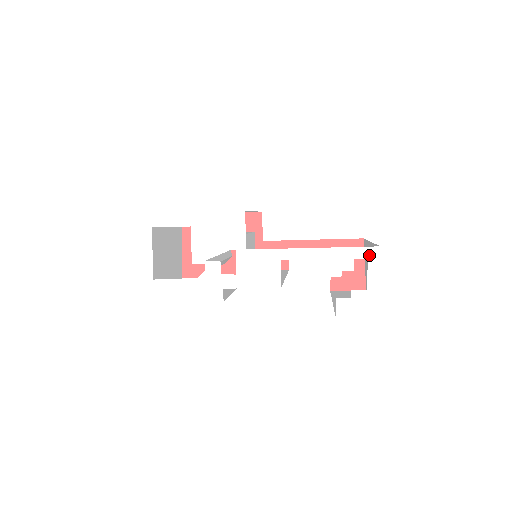
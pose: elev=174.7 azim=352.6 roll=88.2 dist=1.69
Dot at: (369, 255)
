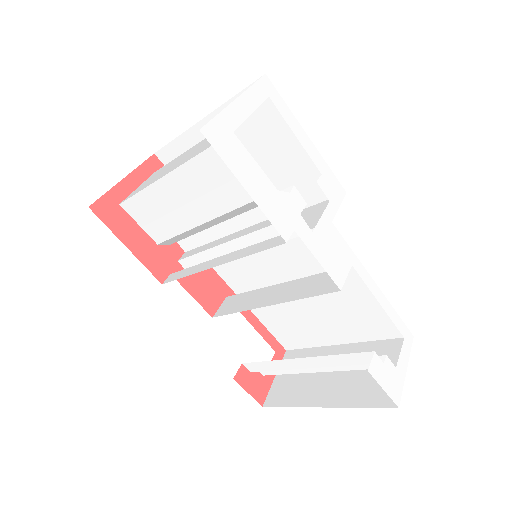
Dot at: (406, 336)
